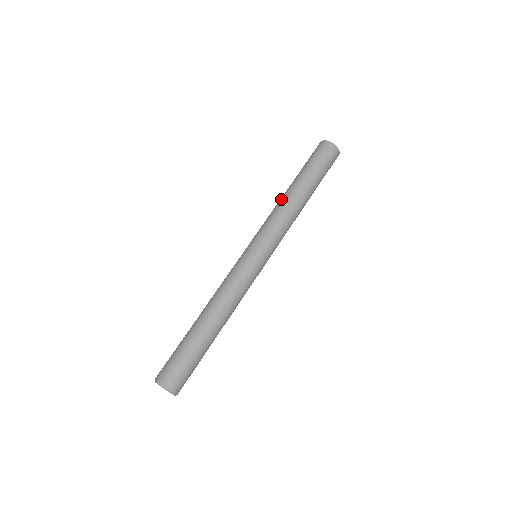
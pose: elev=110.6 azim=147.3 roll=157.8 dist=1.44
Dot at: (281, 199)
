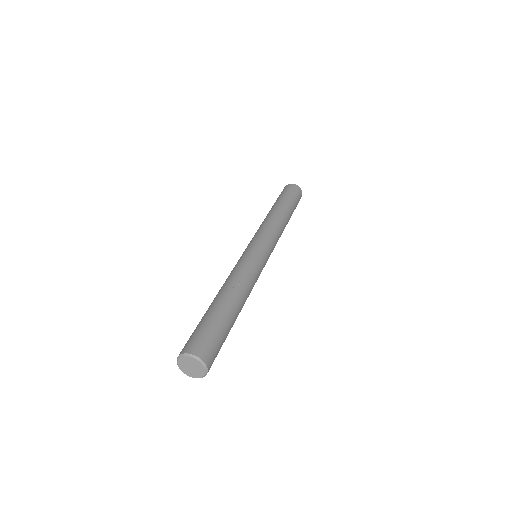
Dot at: (272, 215)
